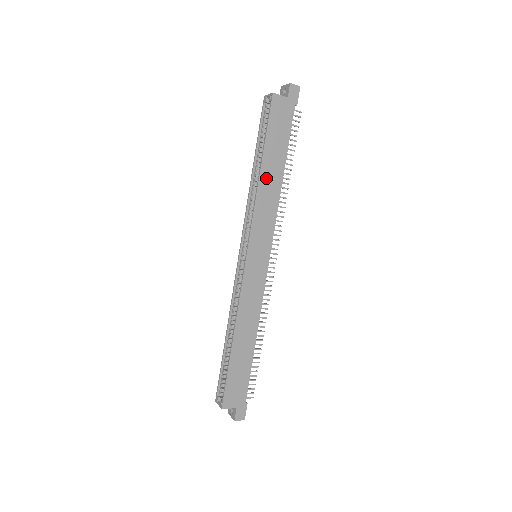
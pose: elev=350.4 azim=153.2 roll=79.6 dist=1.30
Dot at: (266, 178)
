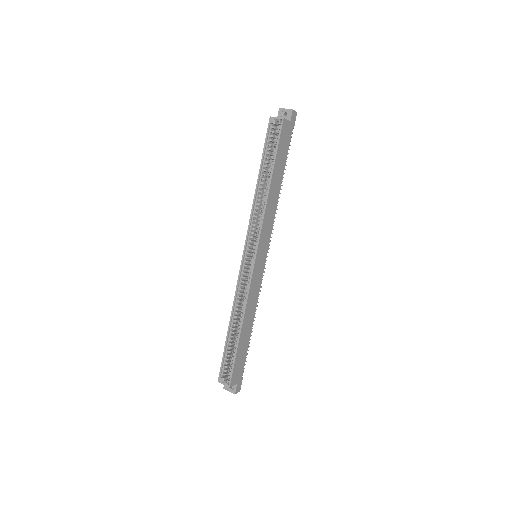
Dot at: (272, 191)
